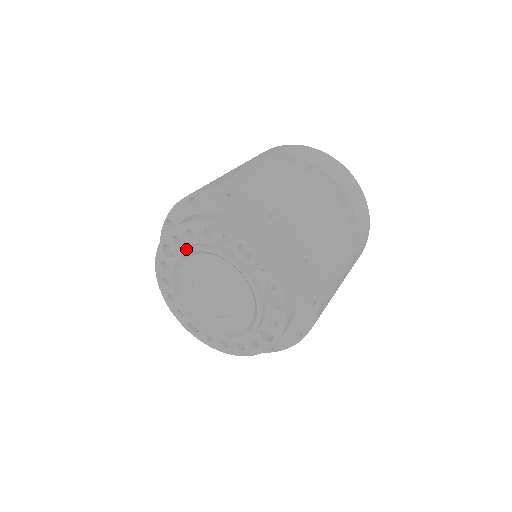
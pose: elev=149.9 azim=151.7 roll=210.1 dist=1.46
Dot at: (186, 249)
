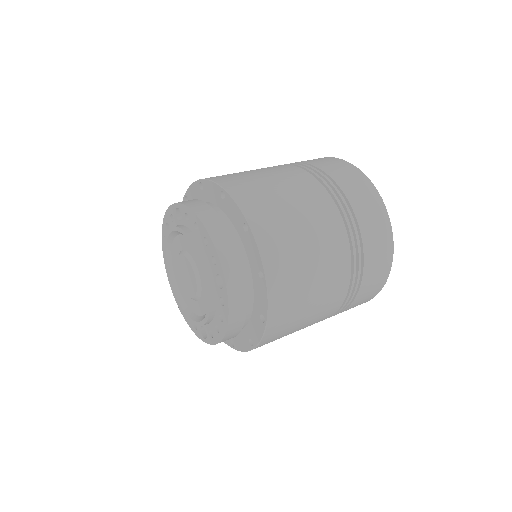
Dot at: (186, 233)
